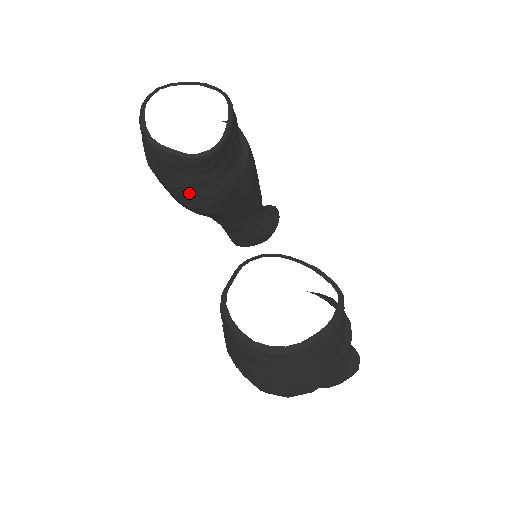
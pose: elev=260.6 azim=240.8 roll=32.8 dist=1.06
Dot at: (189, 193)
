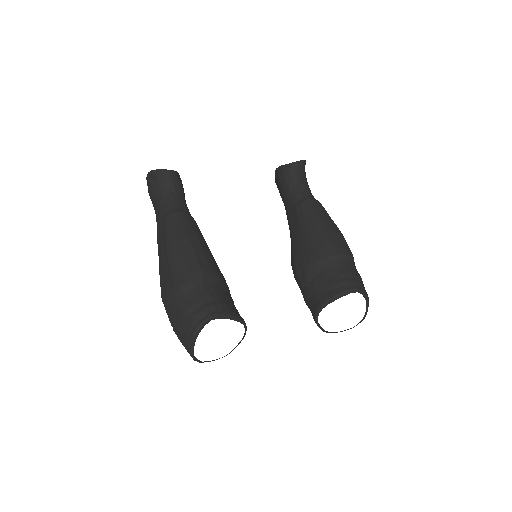
Dot at: occluded
